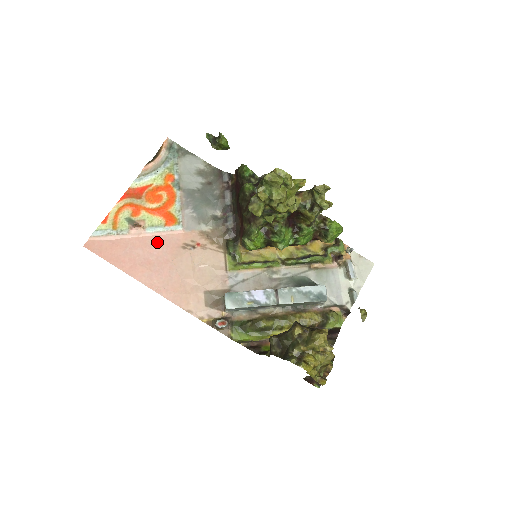
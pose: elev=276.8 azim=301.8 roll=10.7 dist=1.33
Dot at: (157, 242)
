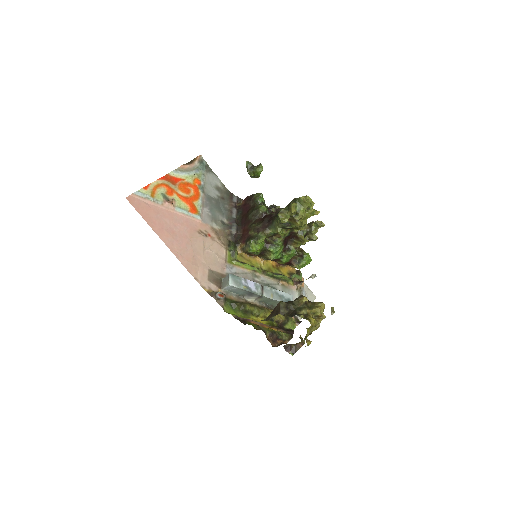
Dot at: (181, 220)
